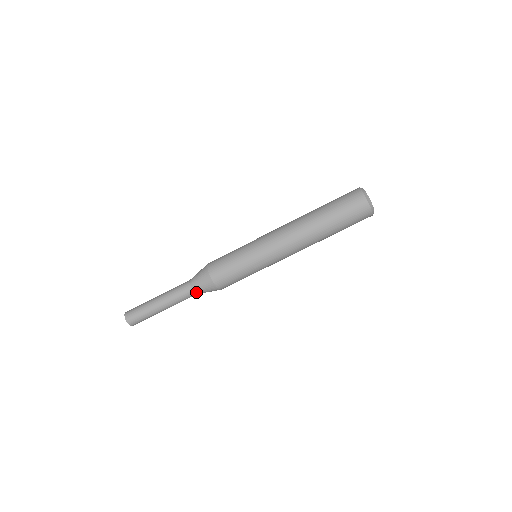
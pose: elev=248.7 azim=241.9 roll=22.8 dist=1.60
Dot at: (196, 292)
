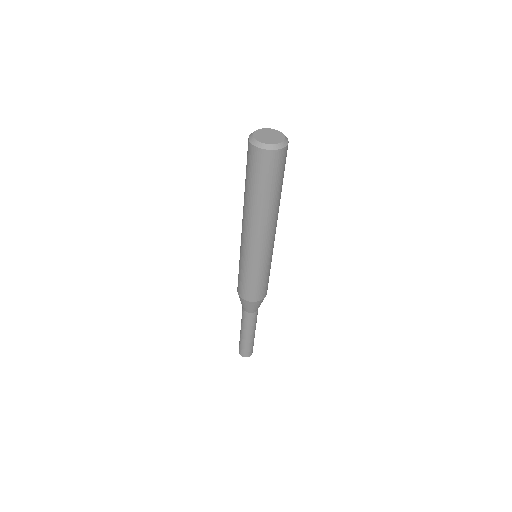
Dot at: (252, 312)
